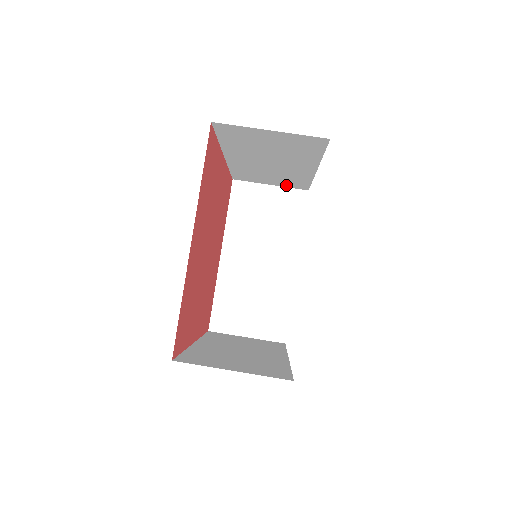
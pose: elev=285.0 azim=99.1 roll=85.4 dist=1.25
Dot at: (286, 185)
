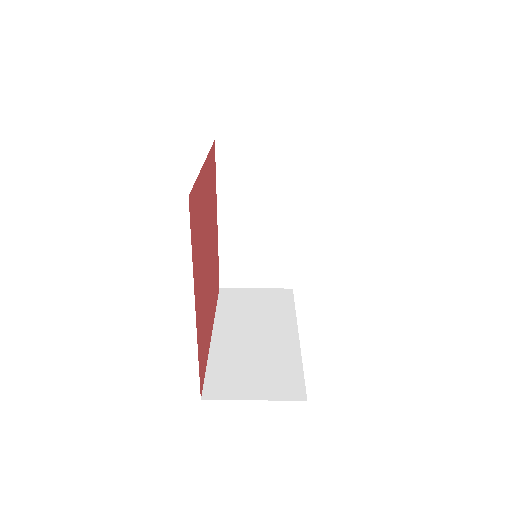
Dot at: occluded
